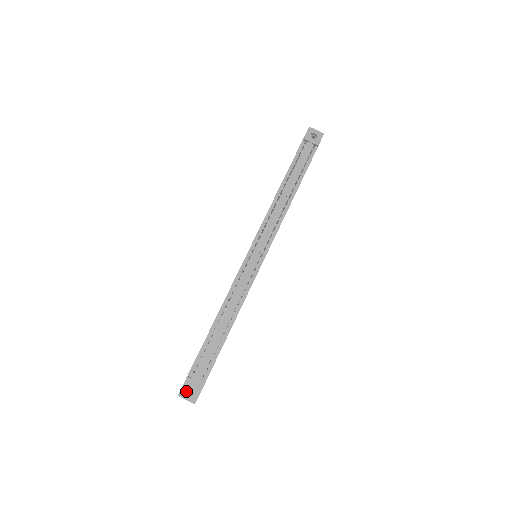
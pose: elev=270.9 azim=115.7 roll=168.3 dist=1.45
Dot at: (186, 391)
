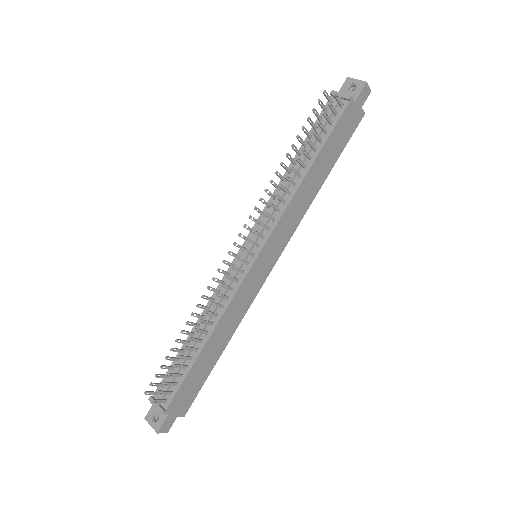
Dot at: (153, 415)
